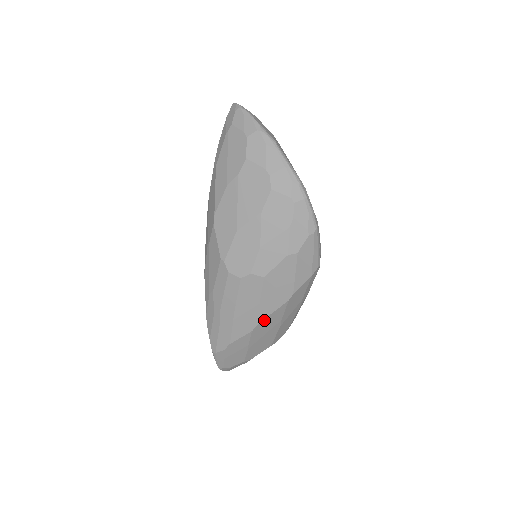
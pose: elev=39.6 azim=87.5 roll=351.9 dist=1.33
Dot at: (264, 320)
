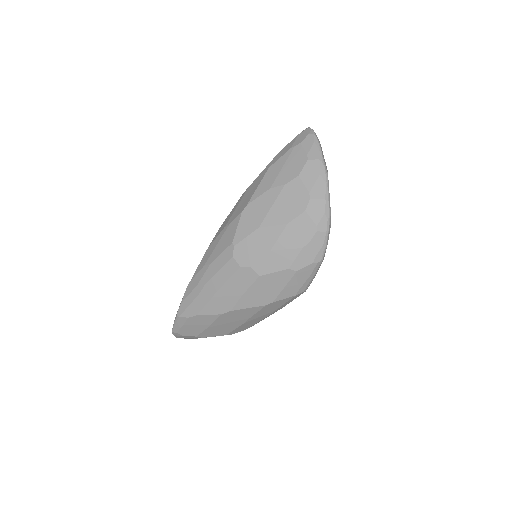
Dot at: (237, 310)
